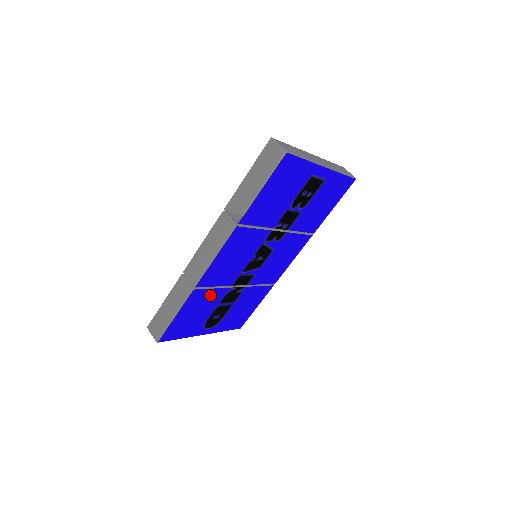
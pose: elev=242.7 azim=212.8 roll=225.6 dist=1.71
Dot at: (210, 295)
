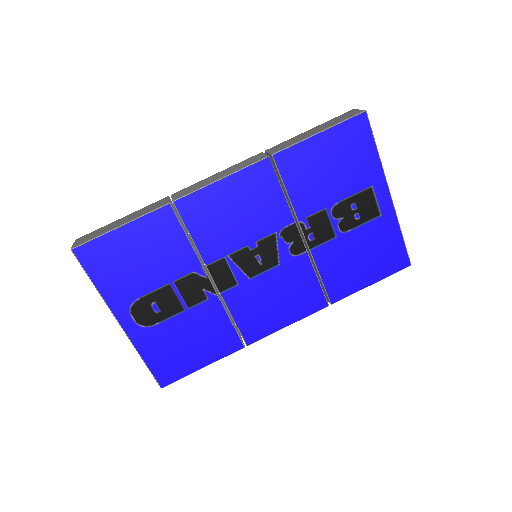
Dot at: (176, 246)
